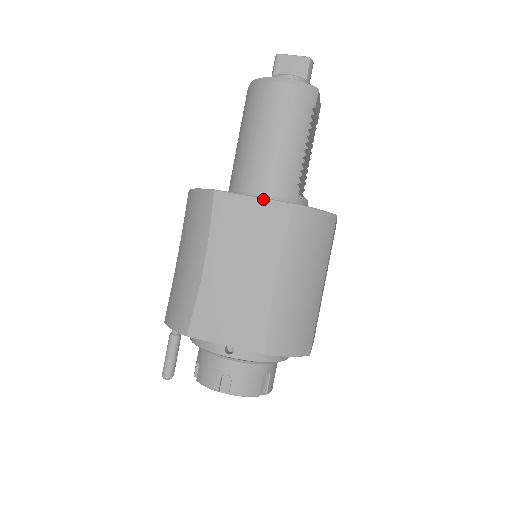
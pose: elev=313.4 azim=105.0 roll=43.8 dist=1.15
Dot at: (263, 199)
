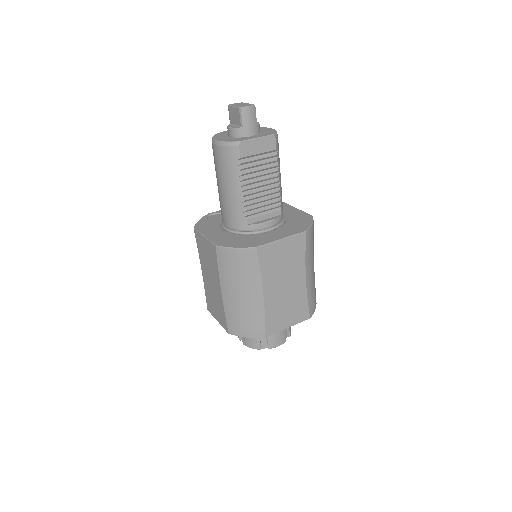
Dot at: (207, 239)
